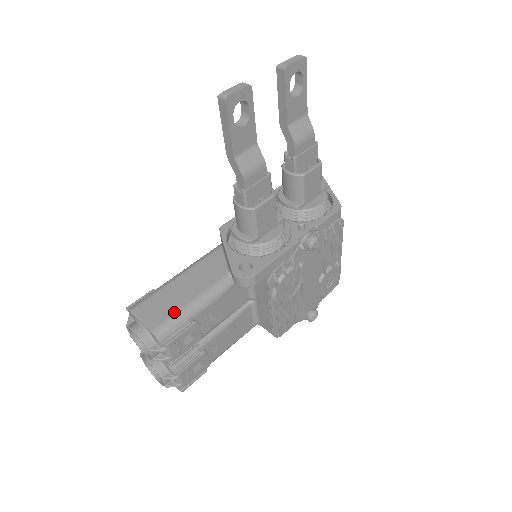
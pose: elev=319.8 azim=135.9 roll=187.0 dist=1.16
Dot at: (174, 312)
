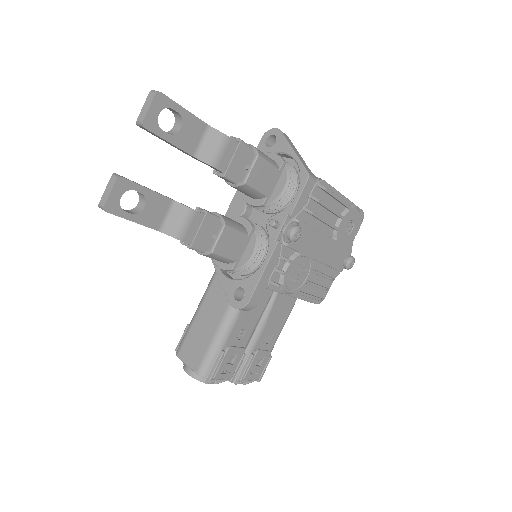
Dot at: (206, 350)
